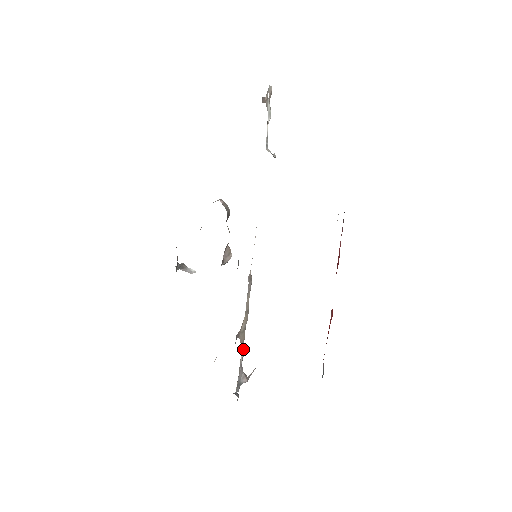
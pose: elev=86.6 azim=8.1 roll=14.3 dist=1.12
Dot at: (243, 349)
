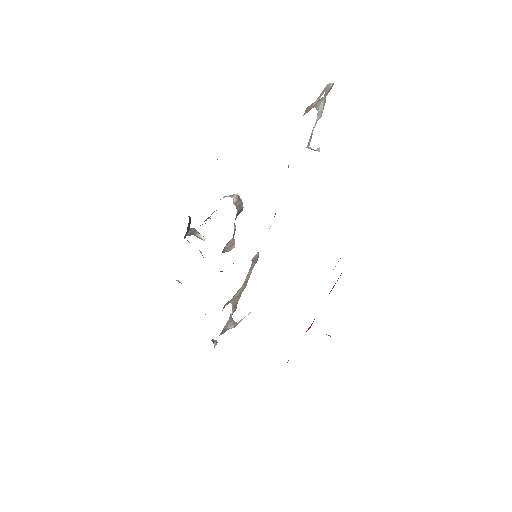
Dot at: (236, 306)
